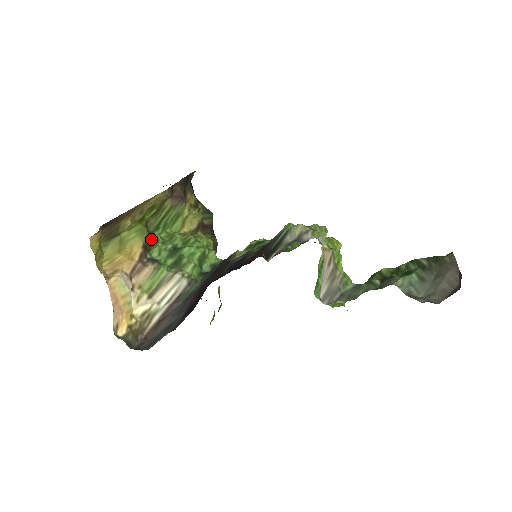
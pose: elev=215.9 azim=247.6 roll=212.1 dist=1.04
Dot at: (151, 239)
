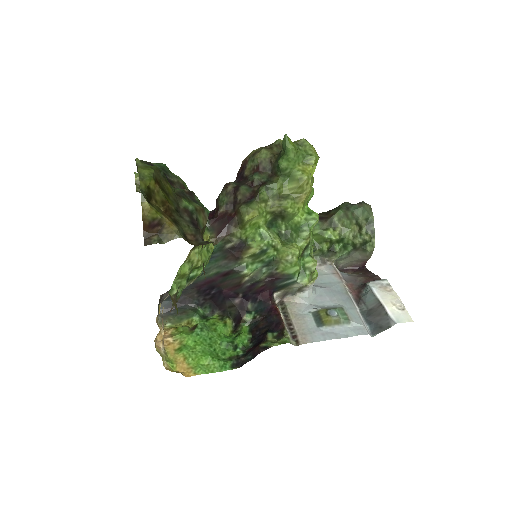
Dot at: (175, 301)
